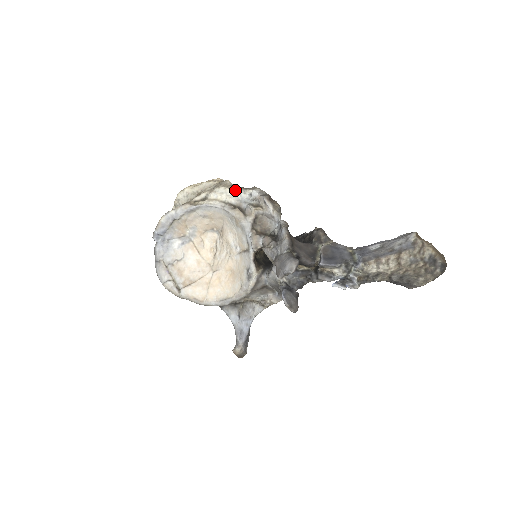
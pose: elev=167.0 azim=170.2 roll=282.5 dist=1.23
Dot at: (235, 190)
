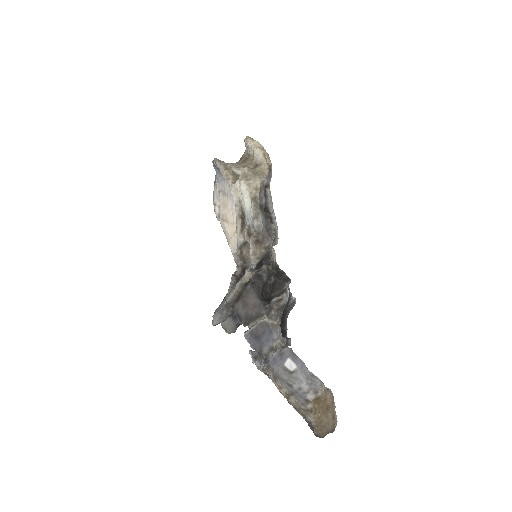
Dot at: (250, 200)
